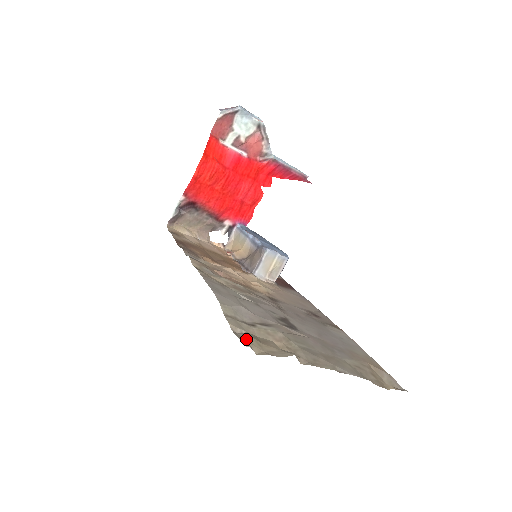
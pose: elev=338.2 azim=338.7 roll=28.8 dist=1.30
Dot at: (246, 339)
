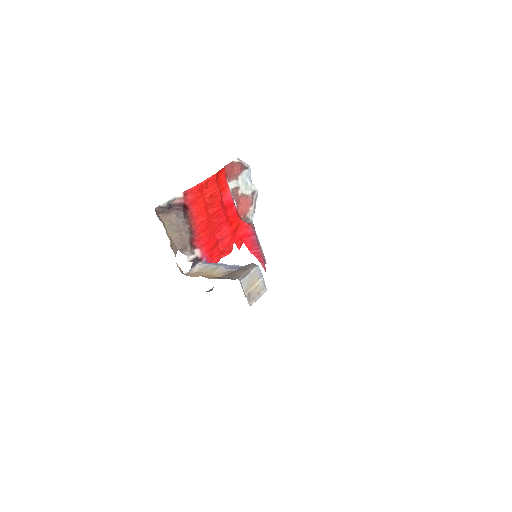
Dot at: occluded
